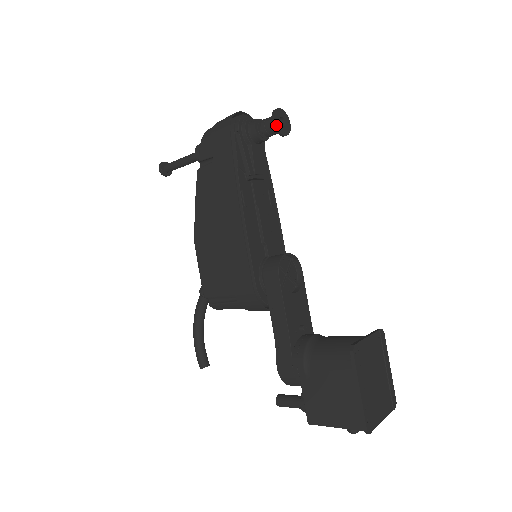
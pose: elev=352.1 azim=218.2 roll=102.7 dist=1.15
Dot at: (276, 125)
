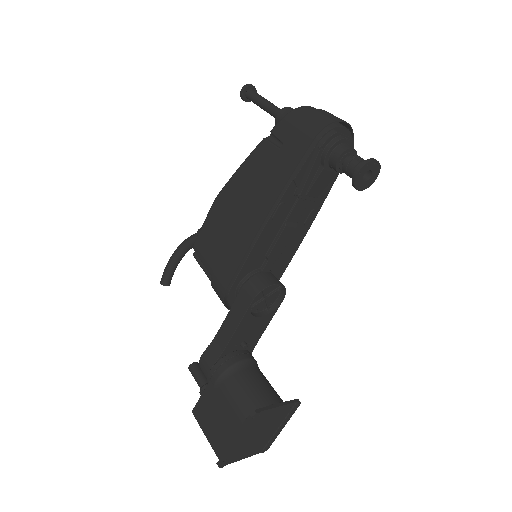
Dot at: (356, 178)
